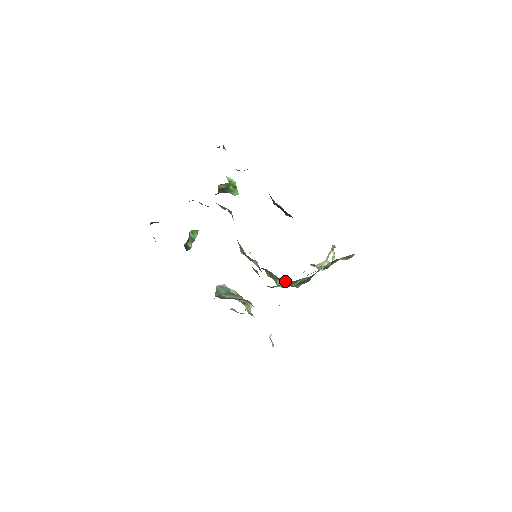
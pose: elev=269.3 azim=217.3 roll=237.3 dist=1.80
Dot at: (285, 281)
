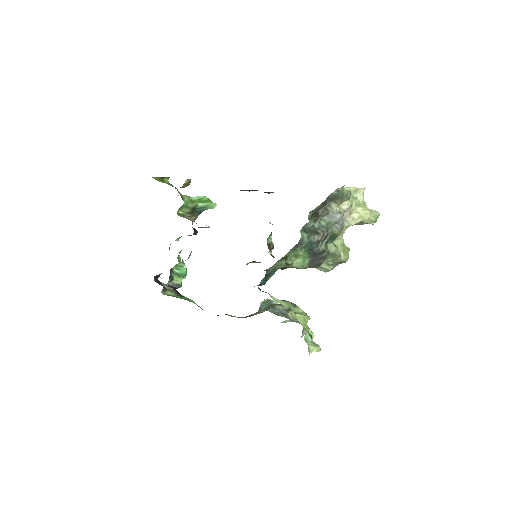
Dot at: occluded
